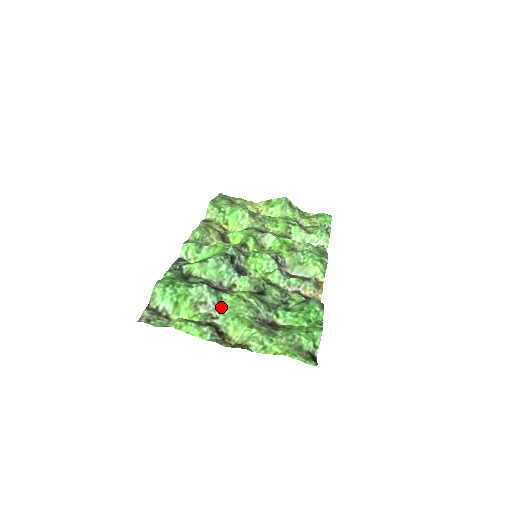
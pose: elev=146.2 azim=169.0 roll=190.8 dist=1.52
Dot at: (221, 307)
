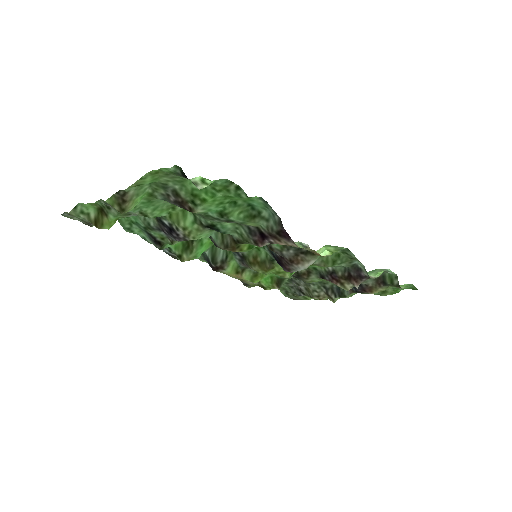
Dot at: (149, 216)
